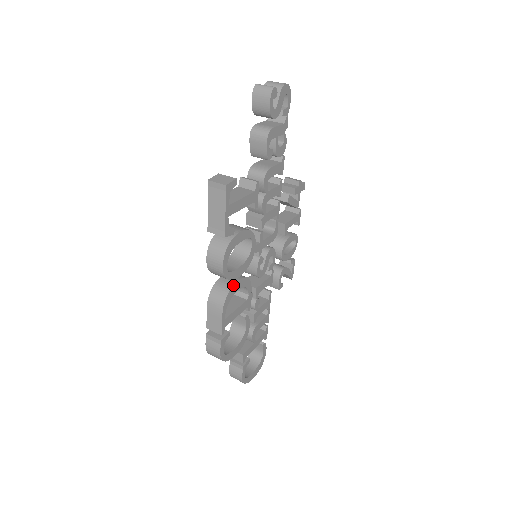
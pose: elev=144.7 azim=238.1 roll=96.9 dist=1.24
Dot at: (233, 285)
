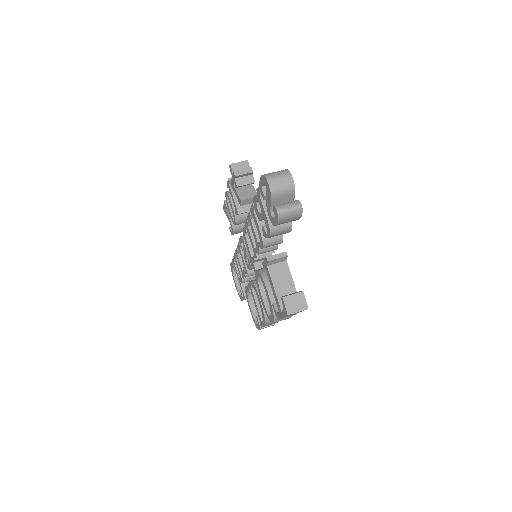
Dot at: occluded
